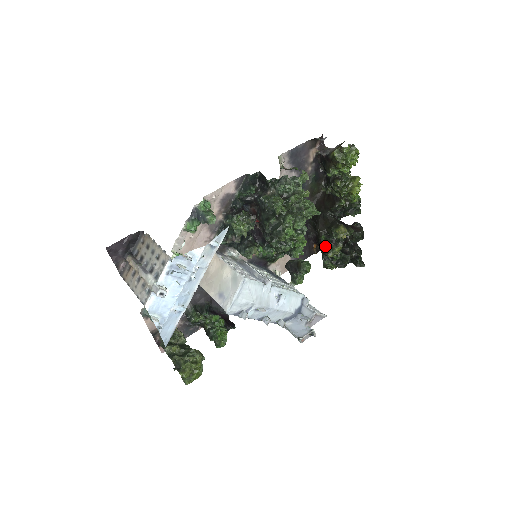
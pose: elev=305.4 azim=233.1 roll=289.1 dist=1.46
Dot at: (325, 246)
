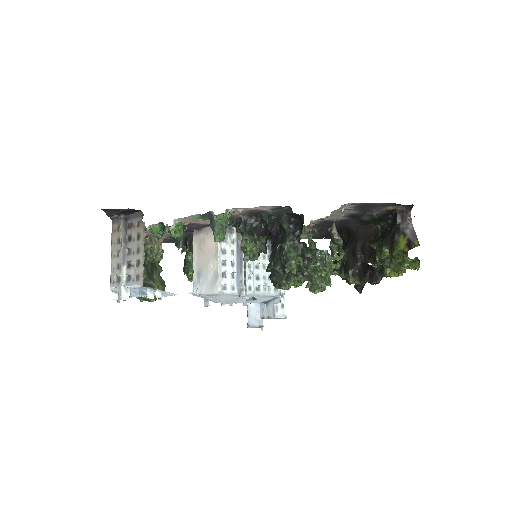
Dot at: occluded
